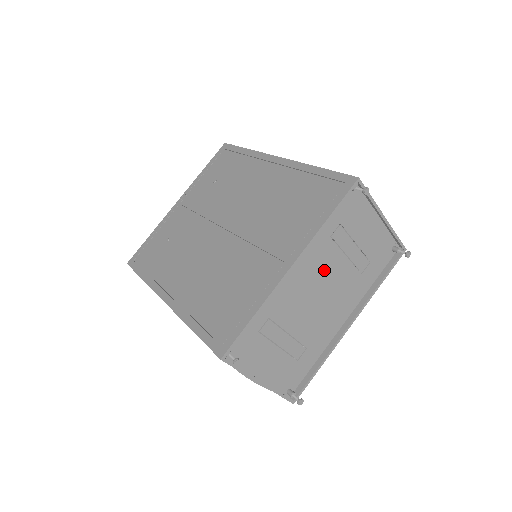
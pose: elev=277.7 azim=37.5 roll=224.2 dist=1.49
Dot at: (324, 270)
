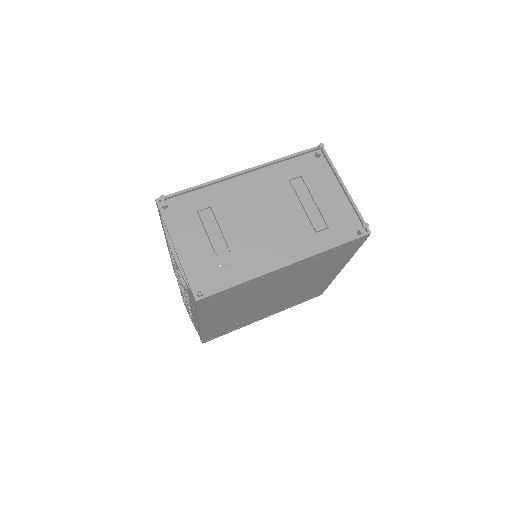
Dot at: (276, 203)
